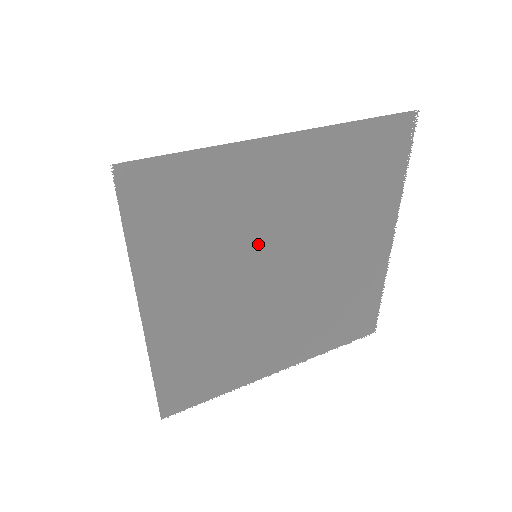
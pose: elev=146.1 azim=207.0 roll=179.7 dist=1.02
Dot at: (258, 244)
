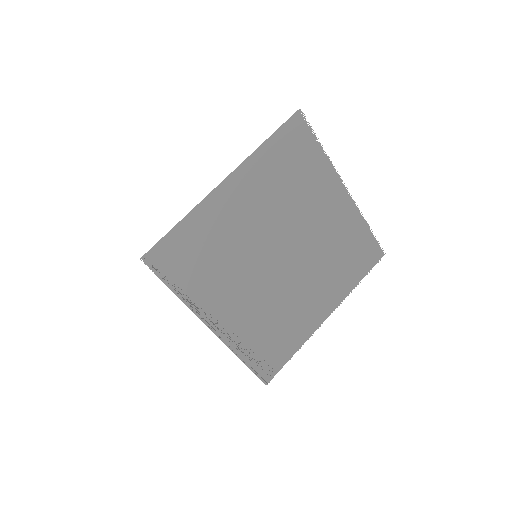
Dot at: occluded
